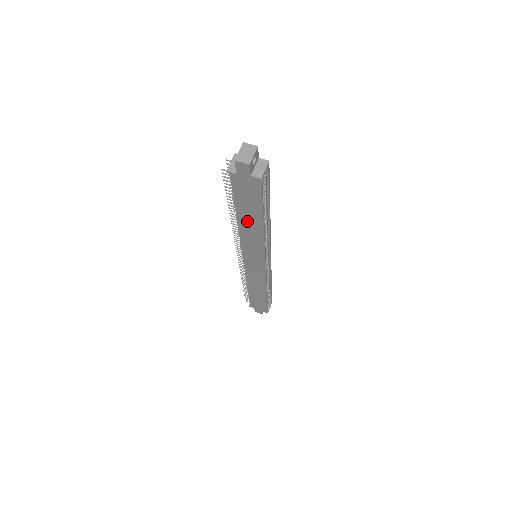
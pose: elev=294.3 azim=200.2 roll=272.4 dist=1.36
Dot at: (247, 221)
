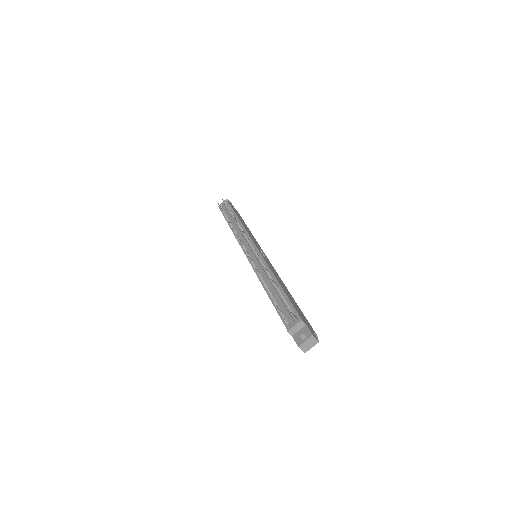
Dot at: occluded
